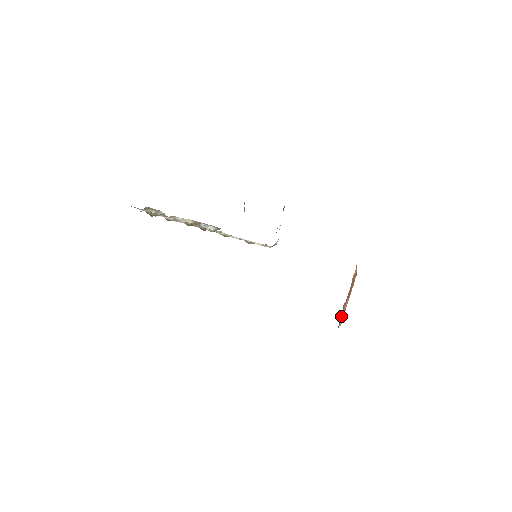
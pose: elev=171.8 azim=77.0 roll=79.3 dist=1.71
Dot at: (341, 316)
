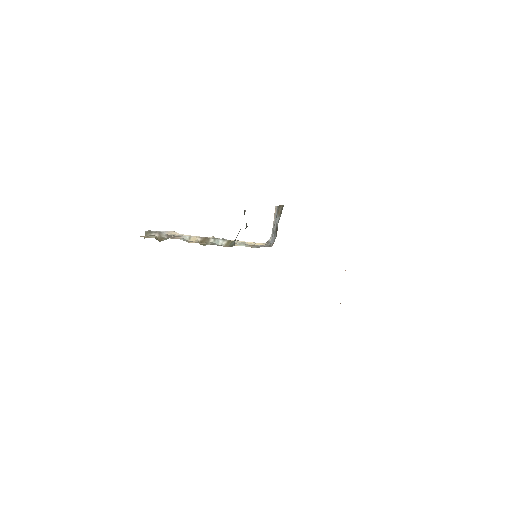
Dot at: occluded
